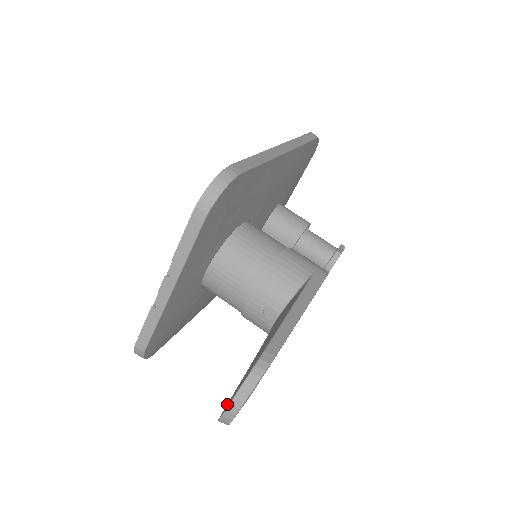
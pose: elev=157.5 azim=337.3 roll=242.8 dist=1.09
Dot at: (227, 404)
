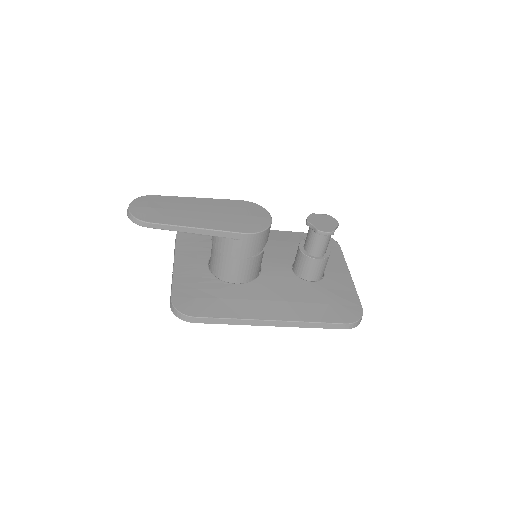
Dot at: occluded
